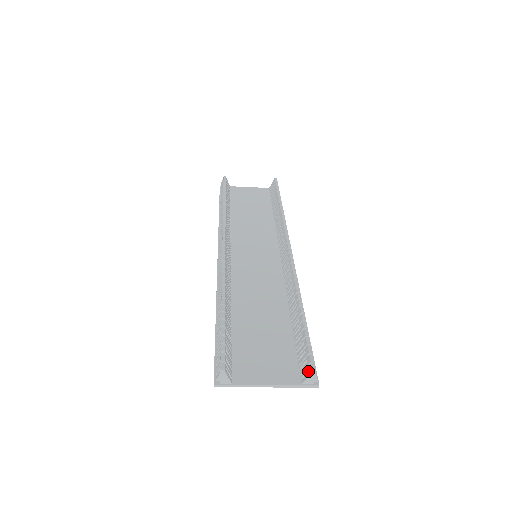
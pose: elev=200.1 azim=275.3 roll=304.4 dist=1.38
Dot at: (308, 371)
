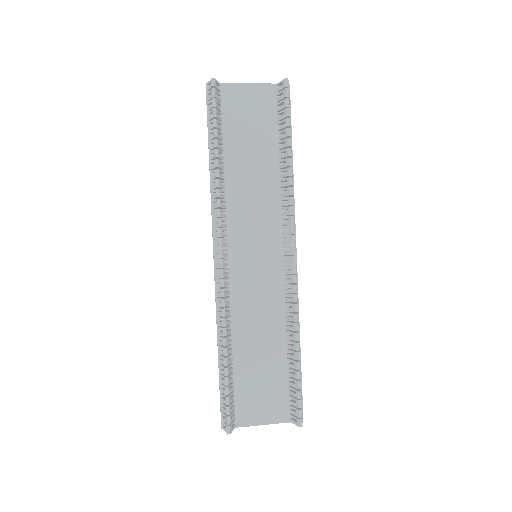
Dot at: (296, 418)
